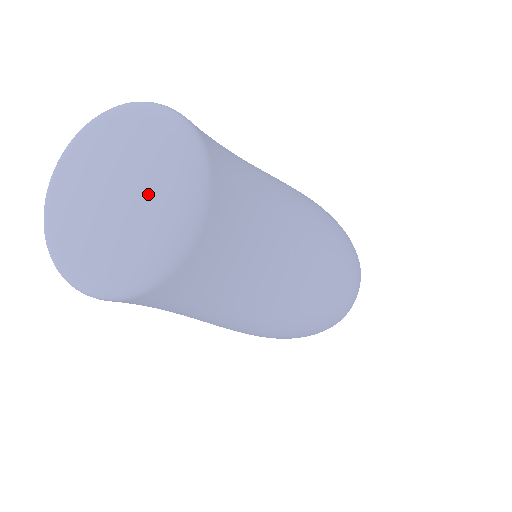
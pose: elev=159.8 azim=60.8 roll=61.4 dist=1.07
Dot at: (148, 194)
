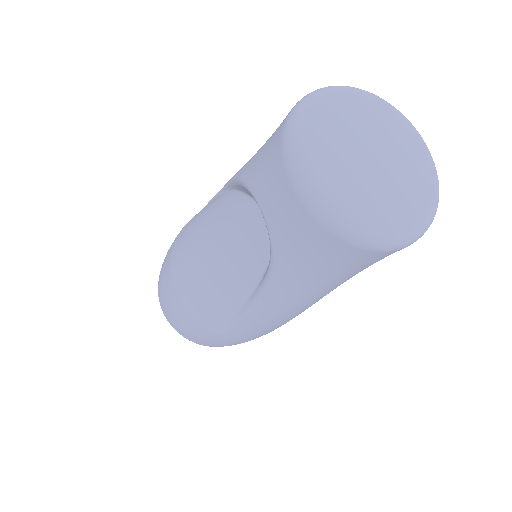
Dot at: (406, 156)
